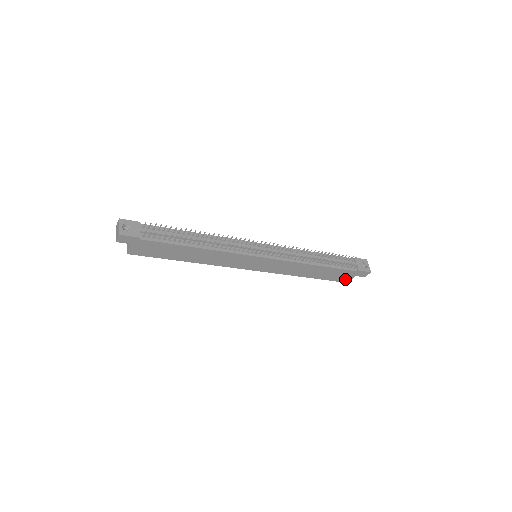
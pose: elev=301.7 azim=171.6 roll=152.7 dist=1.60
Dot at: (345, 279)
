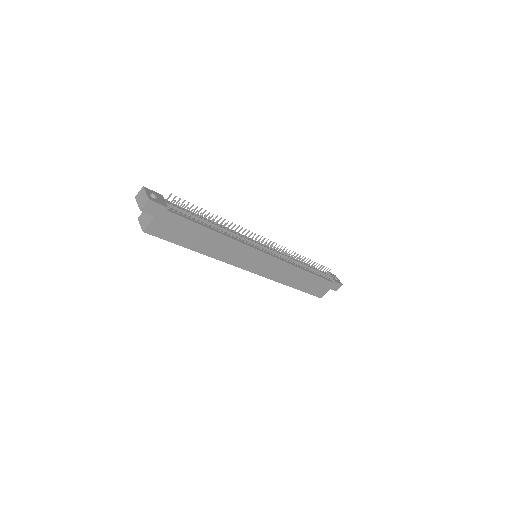
Dot at: (321, 293)
